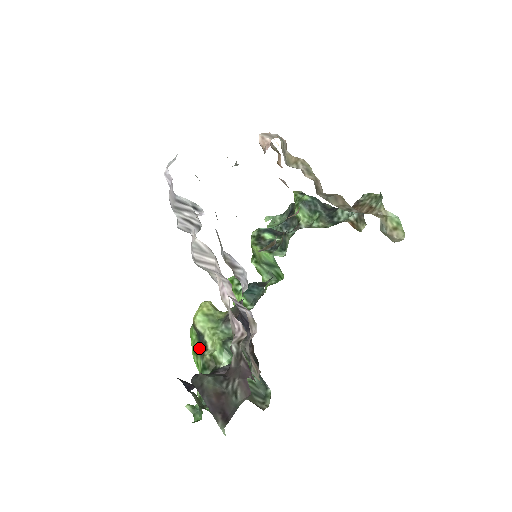
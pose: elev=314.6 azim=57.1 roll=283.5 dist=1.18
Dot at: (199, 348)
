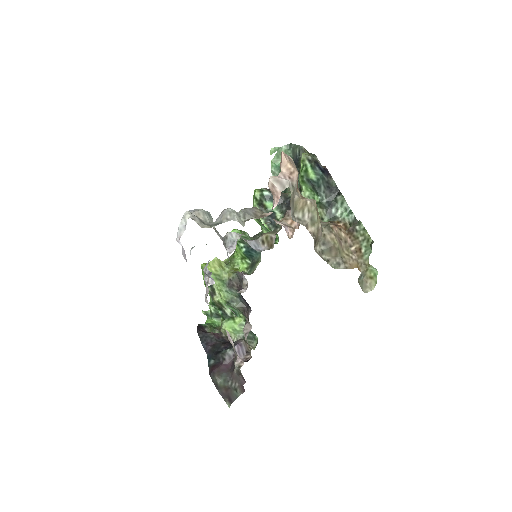
Dot at: (209, 290)
